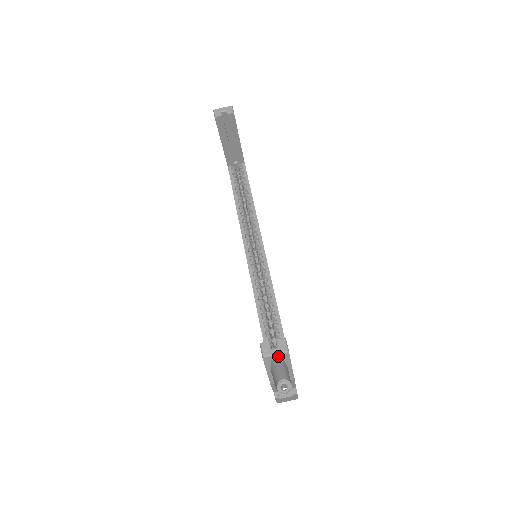
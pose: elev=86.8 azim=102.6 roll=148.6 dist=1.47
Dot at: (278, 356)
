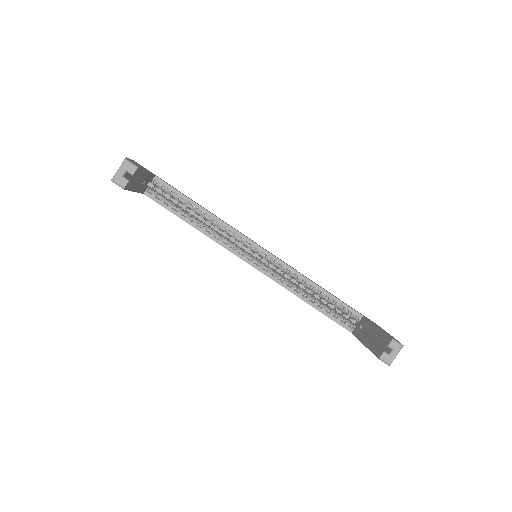
Dot at: (396, 353)
